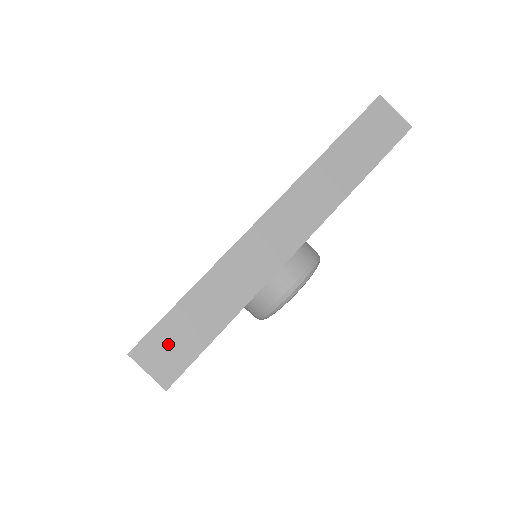
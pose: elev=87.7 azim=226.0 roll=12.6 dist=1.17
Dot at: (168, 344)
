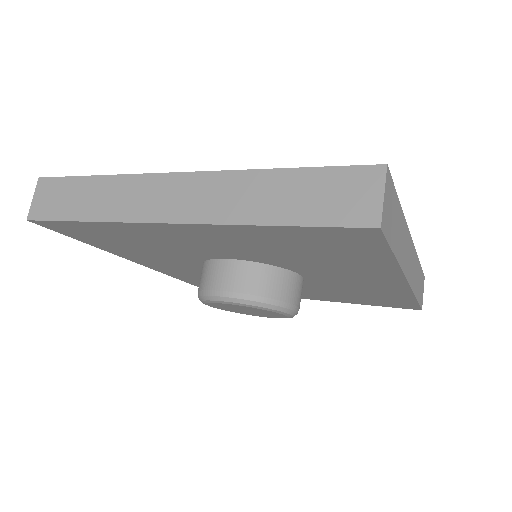
Dot at: (391, 206)
